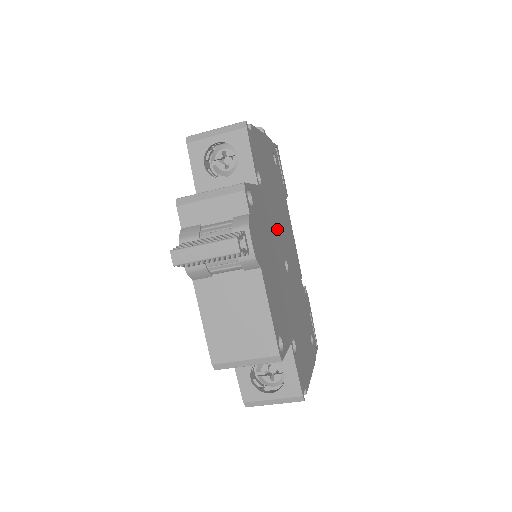
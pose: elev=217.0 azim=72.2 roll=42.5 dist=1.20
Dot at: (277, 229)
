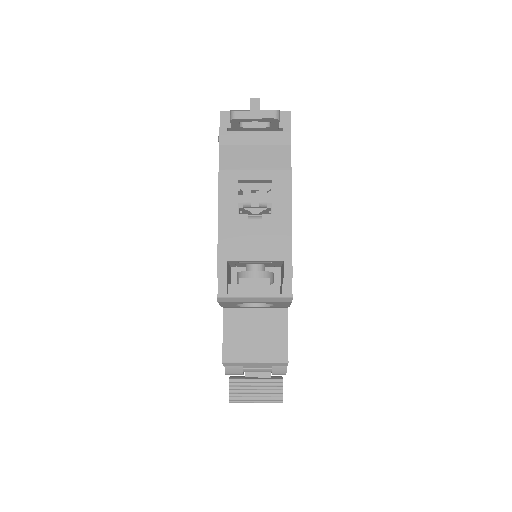
Dot at: occluded
